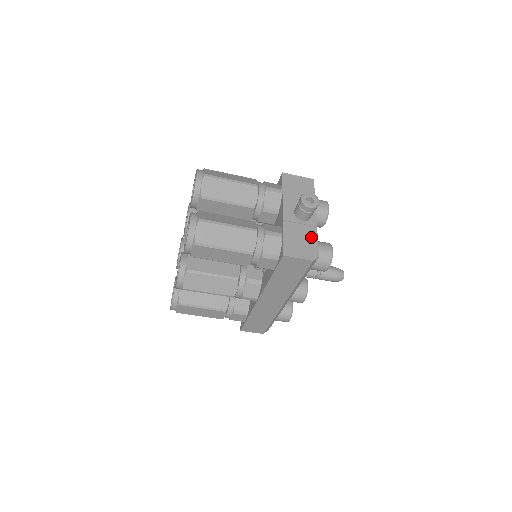
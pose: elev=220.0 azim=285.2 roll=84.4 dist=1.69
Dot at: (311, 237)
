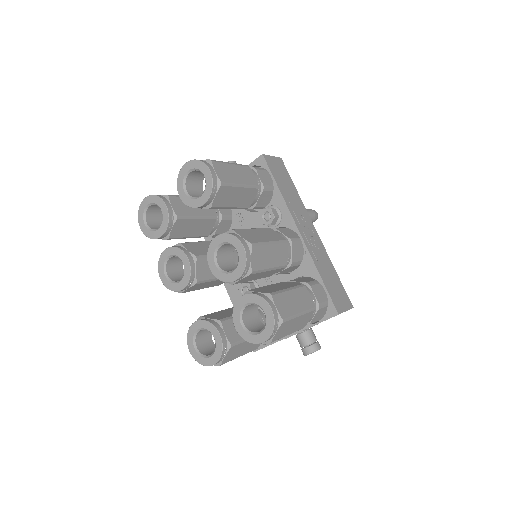
Dot at: occluded
